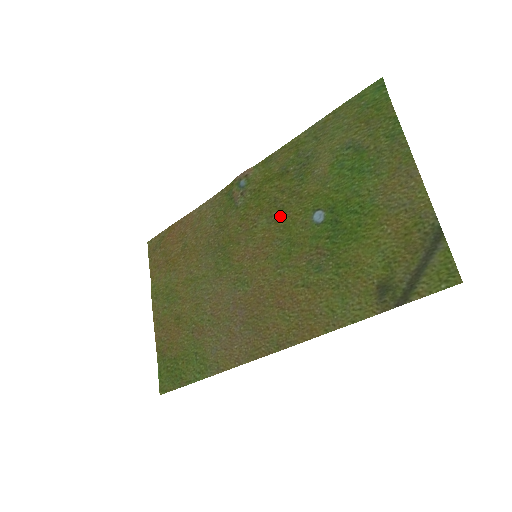
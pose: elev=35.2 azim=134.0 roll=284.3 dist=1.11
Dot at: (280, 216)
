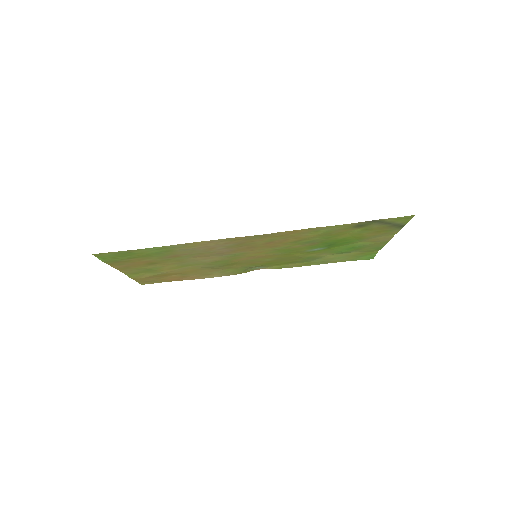
Dot at: (285, 257)
